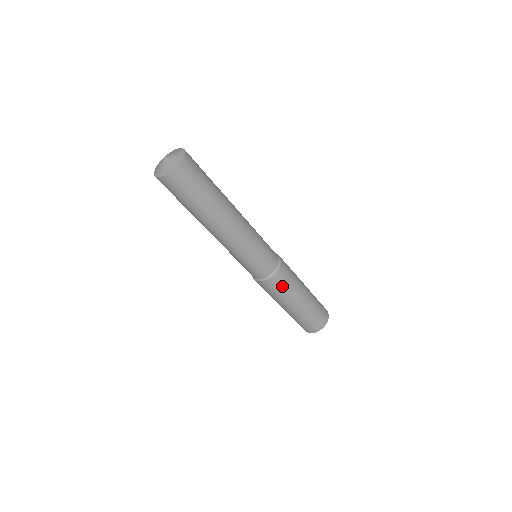
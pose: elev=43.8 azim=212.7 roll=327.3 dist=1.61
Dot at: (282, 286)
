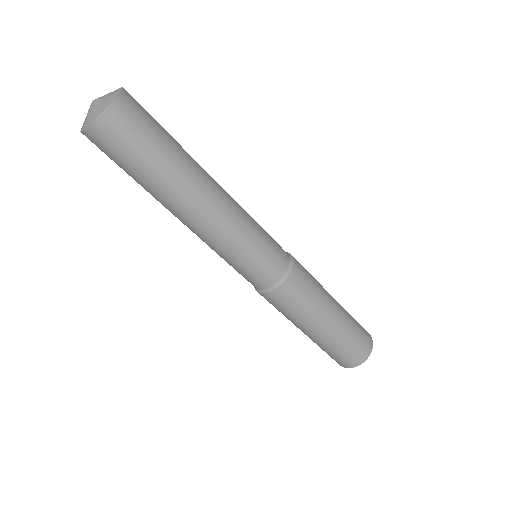
Dot at: (302, 295)
